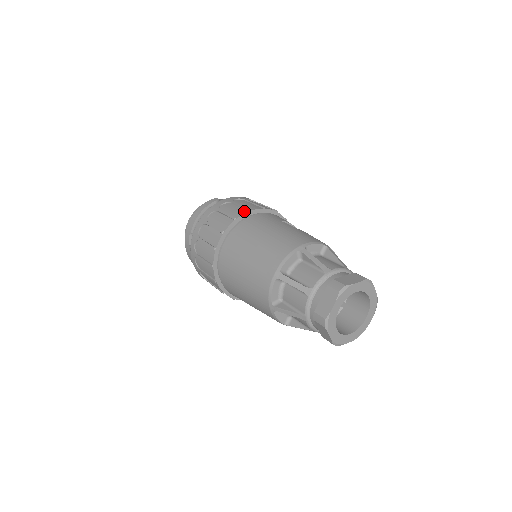
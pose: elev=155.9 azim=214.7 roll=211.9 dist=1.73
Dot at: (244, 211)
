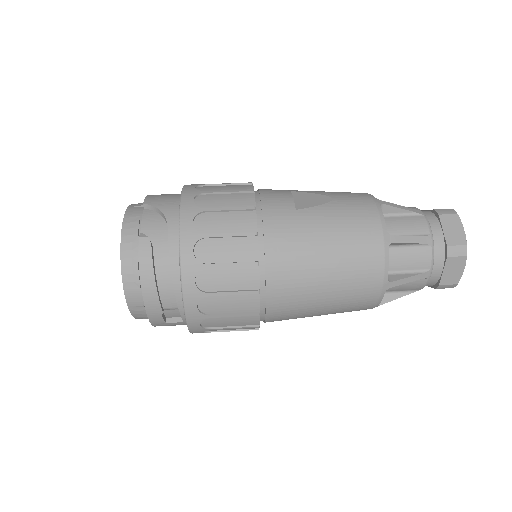
Dot at: (251, 241)
